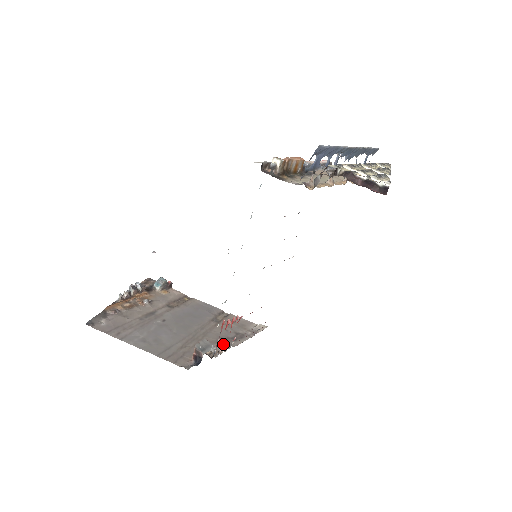
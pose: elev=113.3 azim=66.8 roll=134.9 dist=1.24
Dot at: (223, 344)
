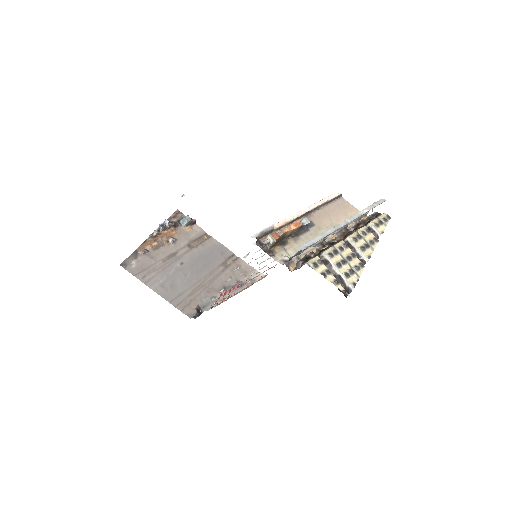
Dot at: occluded
